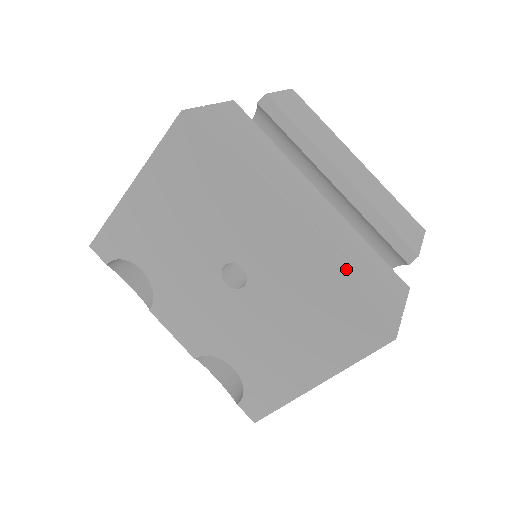
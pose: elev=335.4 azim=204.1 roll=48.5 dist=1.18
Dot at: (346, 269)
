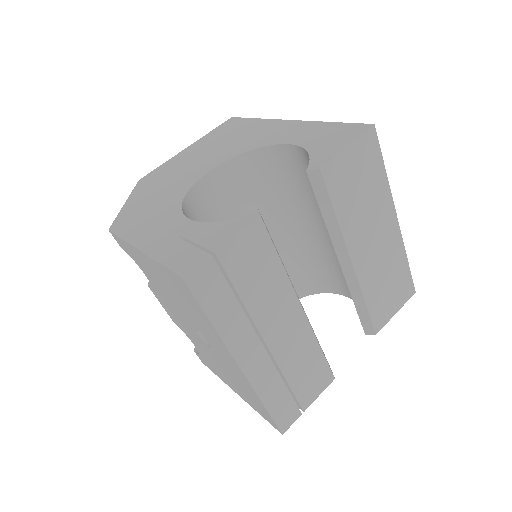
Dot at: (275, 389)
